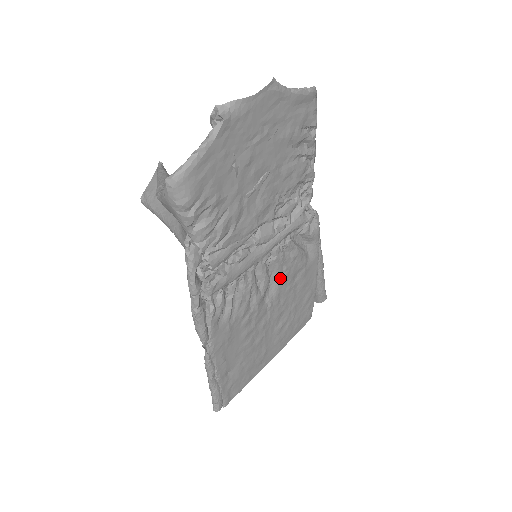
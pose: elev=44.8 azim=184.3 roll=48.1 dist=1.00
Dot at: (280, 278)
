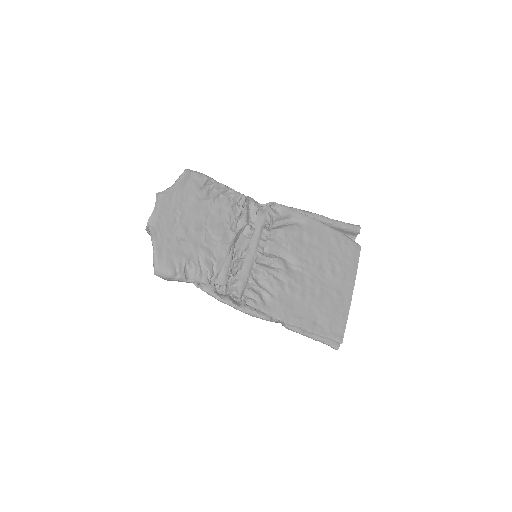
Dot at: (288, 251)
